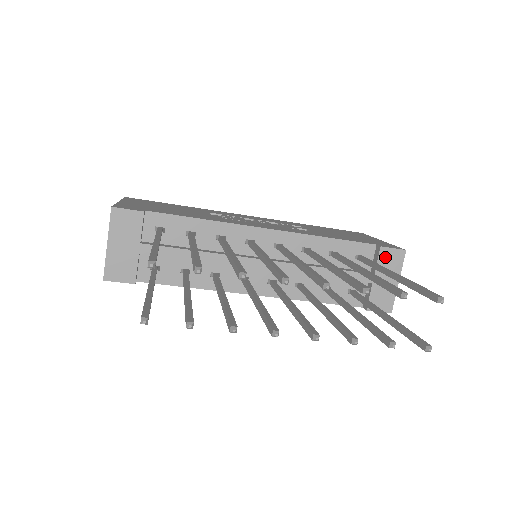
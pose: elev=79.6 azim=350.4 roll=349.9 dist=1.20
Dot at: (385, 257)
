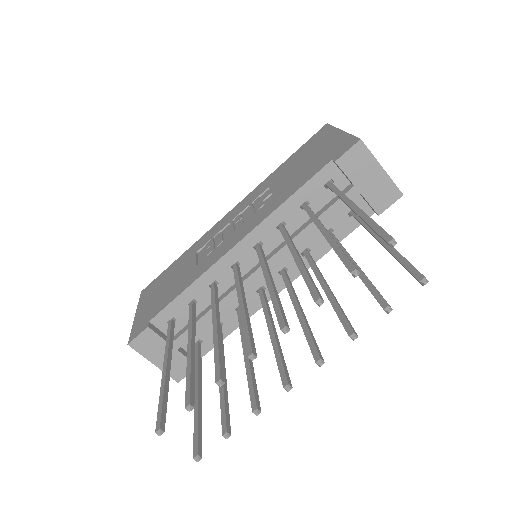
Dot at: (348, 165)
